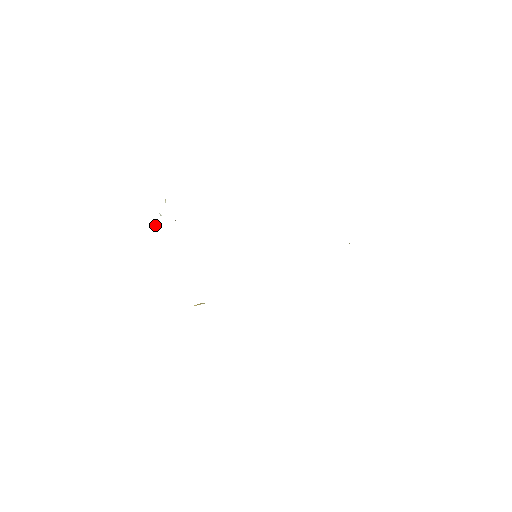
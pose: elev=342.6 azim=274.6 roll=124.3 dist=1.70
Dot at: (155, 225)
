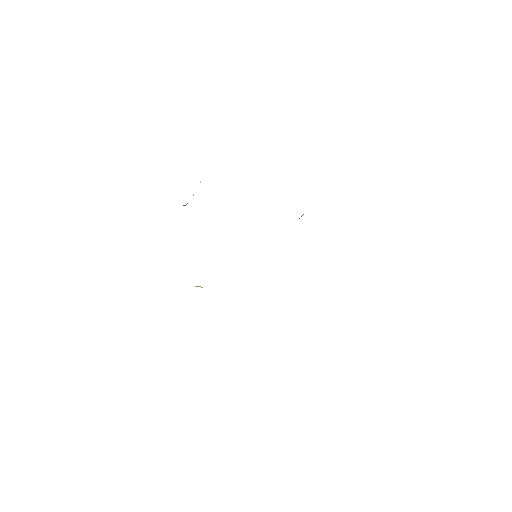
Dot at: occluded
